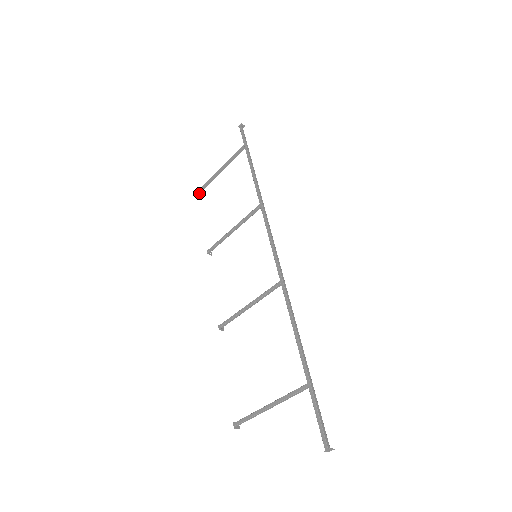
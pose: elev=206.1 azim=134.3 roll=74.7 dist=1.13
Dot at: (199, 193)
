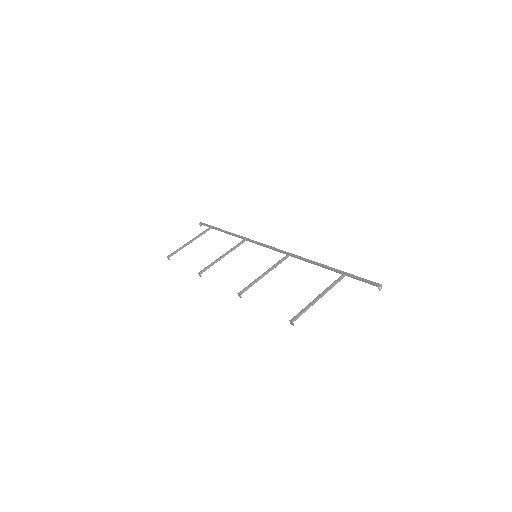
Dot at: (168, 257)
